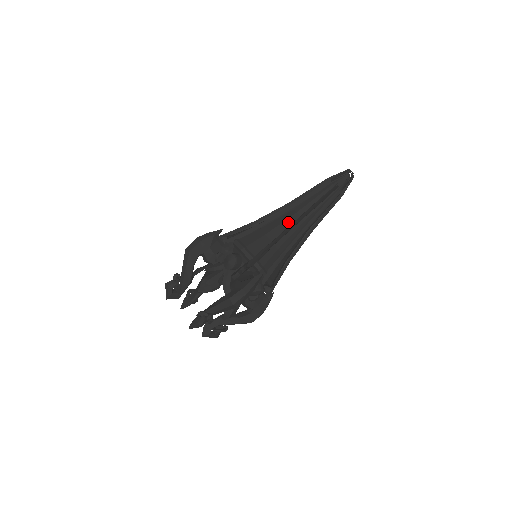
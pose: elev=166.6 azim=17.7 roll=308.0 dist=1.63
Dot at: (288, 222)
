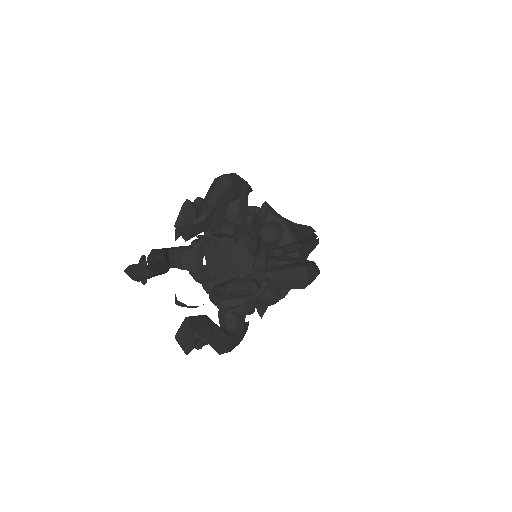
Dot at: (299, 236)
